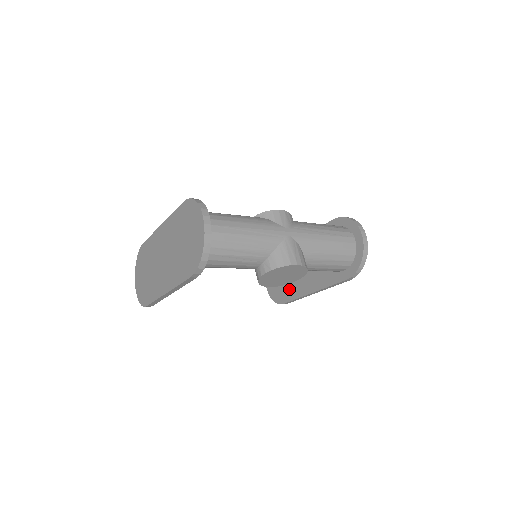
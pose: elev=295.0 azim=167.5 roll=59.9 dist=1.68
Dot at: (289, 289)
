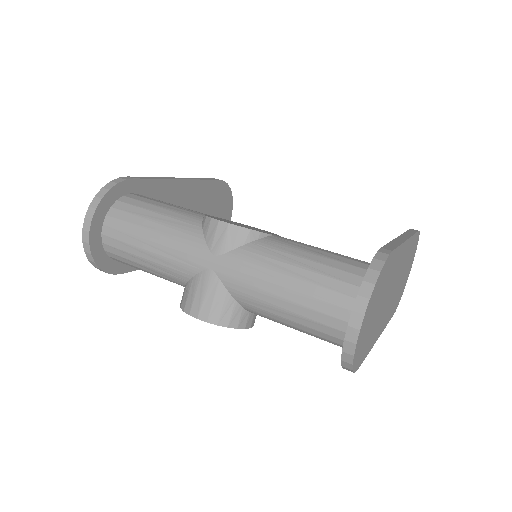
Dot at: occluded
